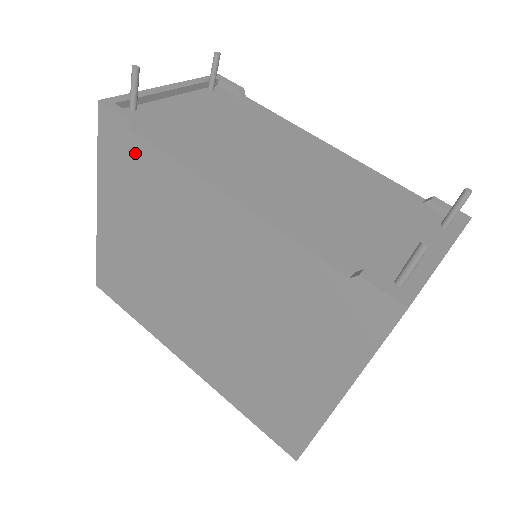
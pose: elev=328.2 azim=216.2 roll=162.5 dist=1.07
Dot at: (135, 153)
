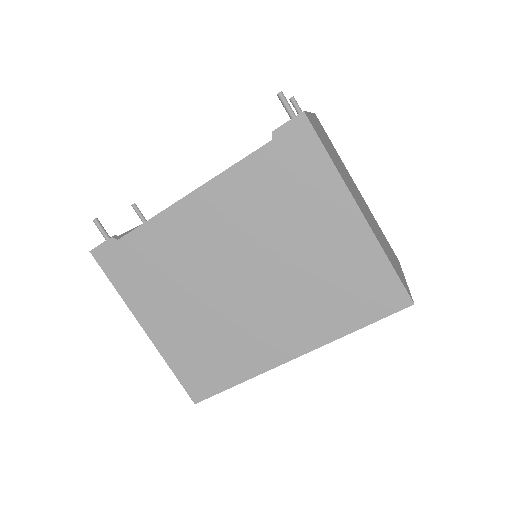
Dot at: (131, 250)
